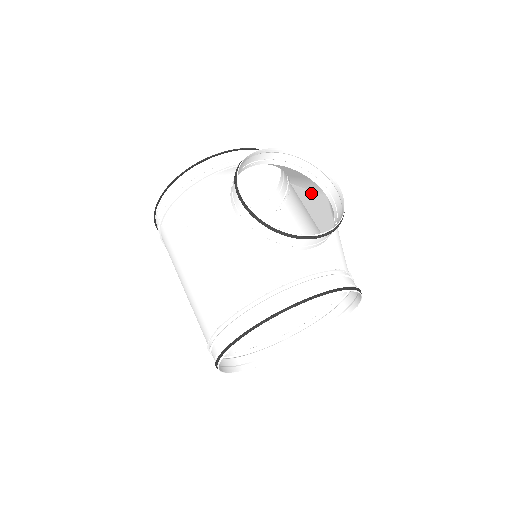
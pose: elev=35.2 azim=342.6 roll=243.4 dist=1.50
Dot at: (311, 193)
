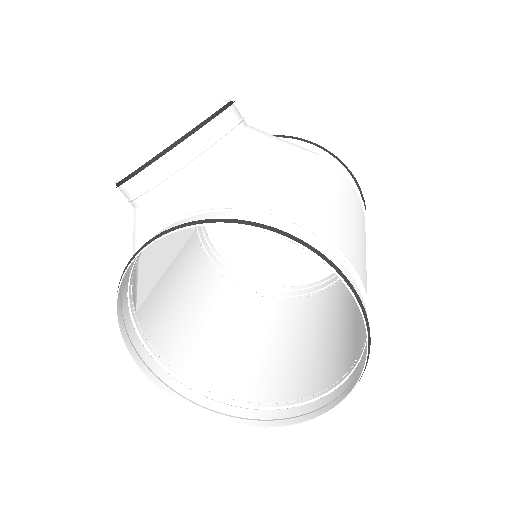
Dot at: (281, 144)
